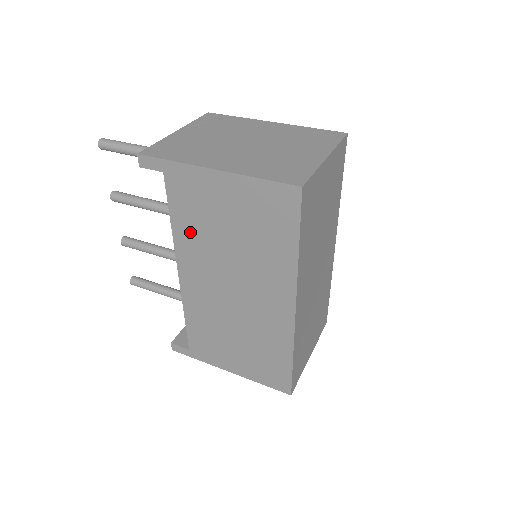
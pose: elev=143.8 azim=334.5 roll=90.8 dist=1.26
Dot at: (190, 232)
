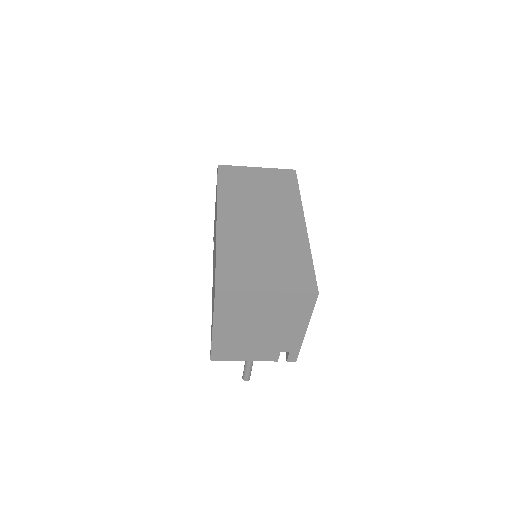
Dot at: occluded
